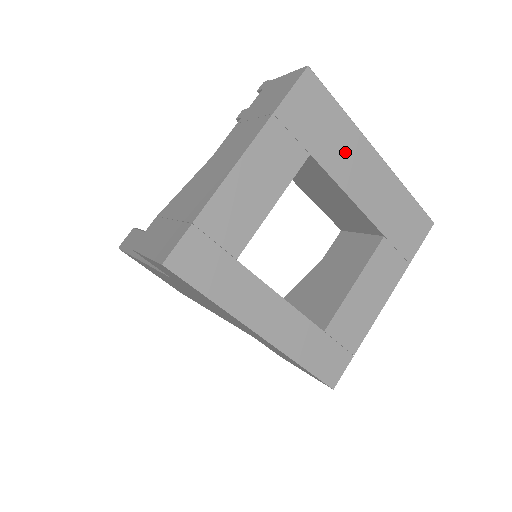
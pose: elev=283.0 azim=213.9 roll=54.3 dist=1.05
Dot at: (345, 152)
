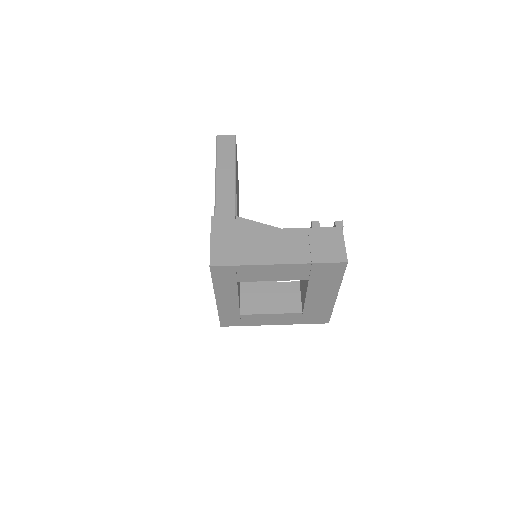
Dot at: (324, 288)
